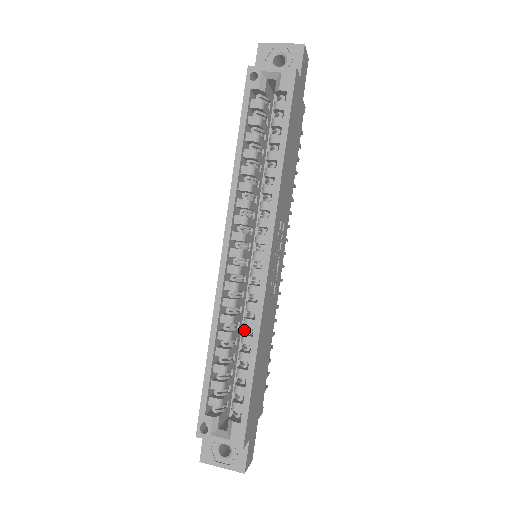
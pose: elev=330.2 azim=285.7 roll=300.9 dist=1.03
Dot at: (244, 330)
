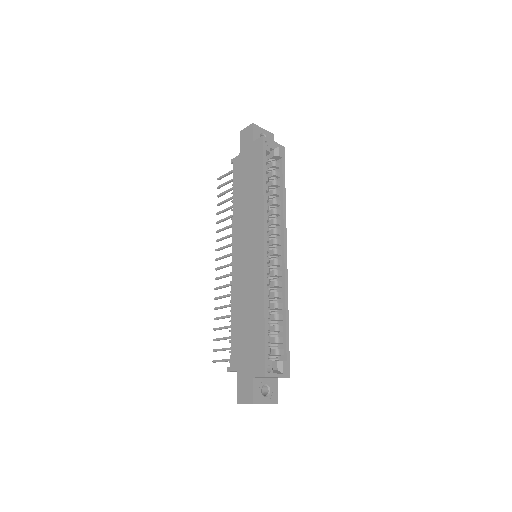
Dot at: (270, 302)
